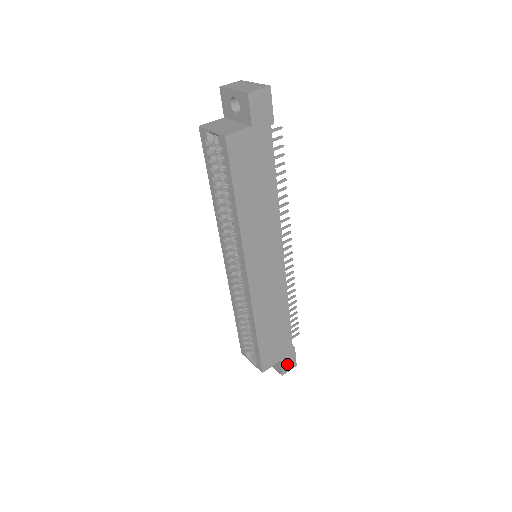
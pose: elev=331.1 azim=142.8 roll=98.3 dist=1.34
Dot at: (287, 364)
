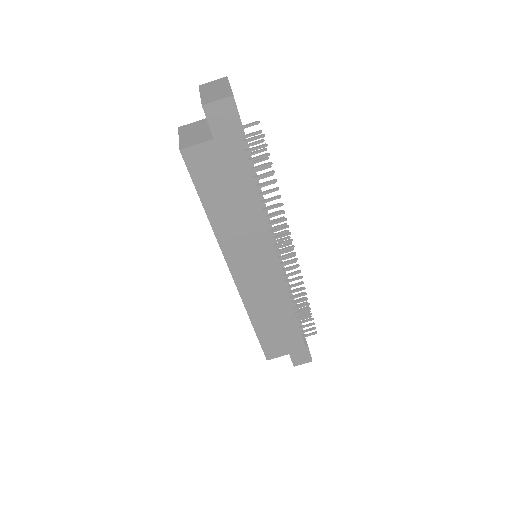
Dot at: (299, 358)
